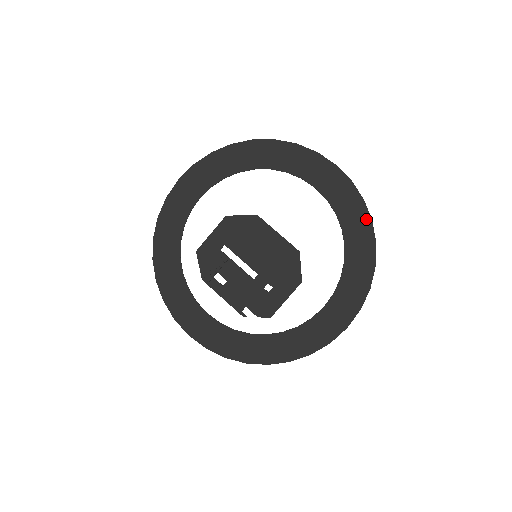
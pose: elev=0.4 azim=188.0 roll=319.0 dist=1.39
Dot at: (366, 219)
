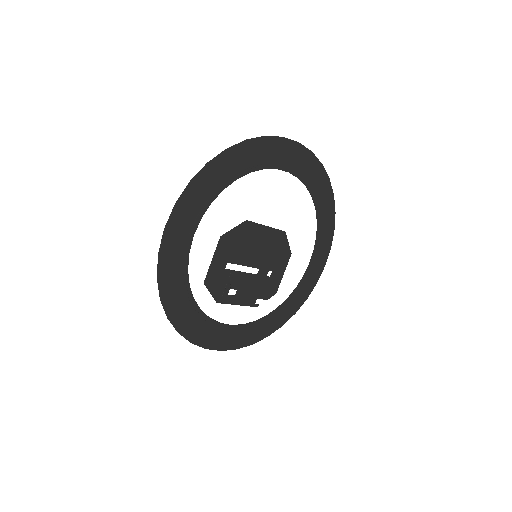
Dot at: (326, 180)
